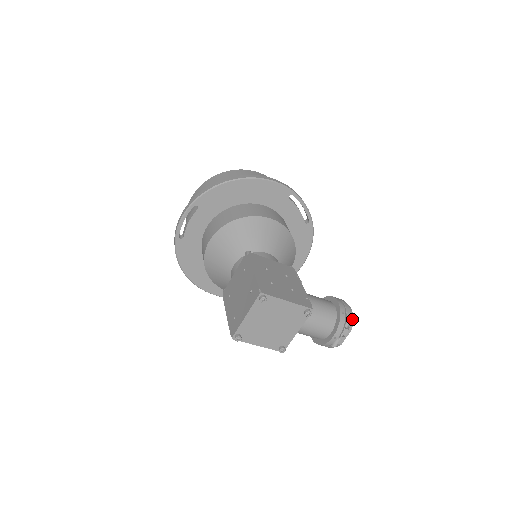
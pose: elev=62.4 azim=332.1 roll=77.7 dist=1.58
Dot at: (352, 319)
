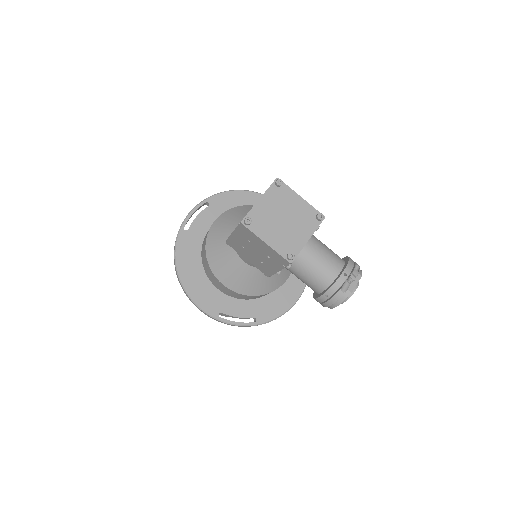
Dot at: (361, 270)
